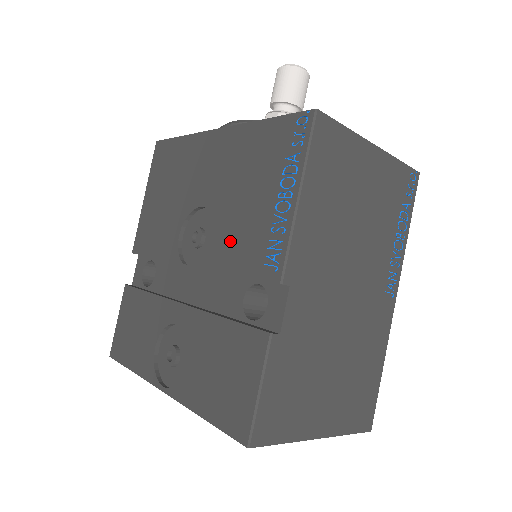
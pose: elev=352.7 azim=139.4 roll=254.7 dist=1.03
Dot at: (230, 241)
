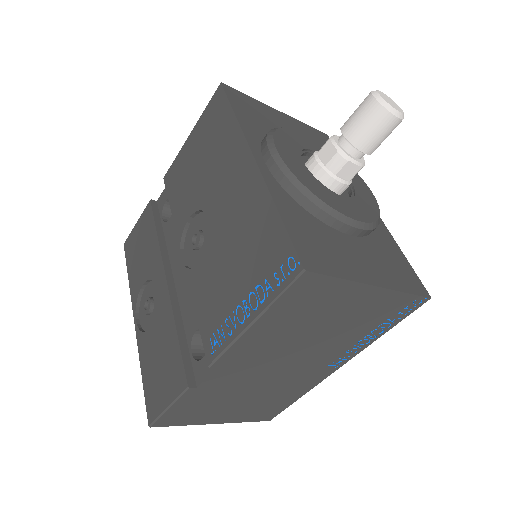
Dot at: (206, 283)
